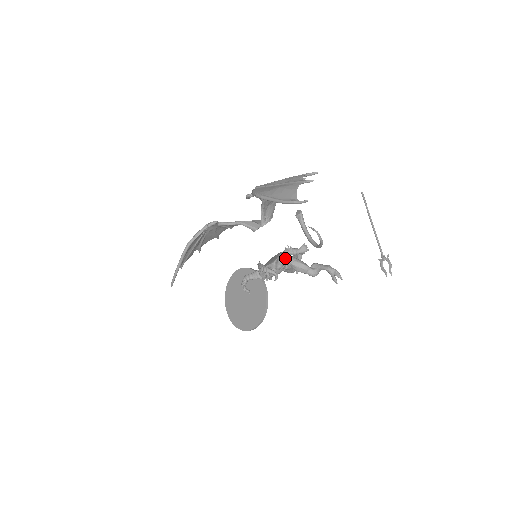
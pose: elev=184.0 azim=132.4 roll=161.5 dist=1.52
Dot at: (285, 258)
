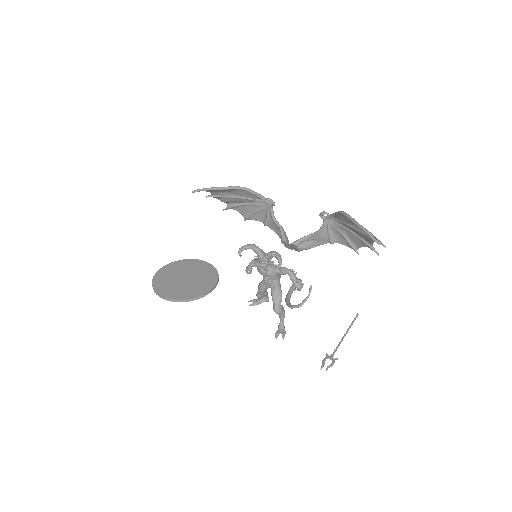
Dot at: (286, 272)
